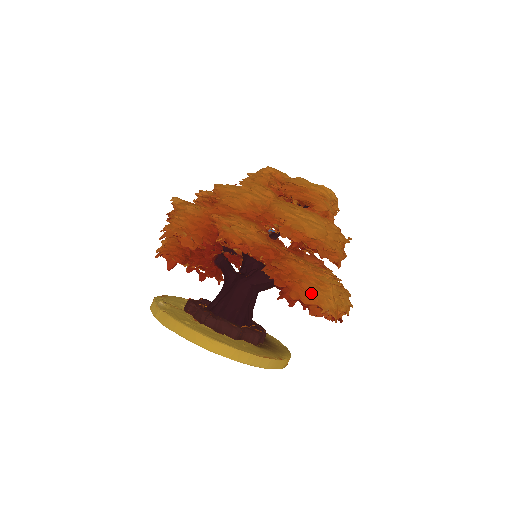
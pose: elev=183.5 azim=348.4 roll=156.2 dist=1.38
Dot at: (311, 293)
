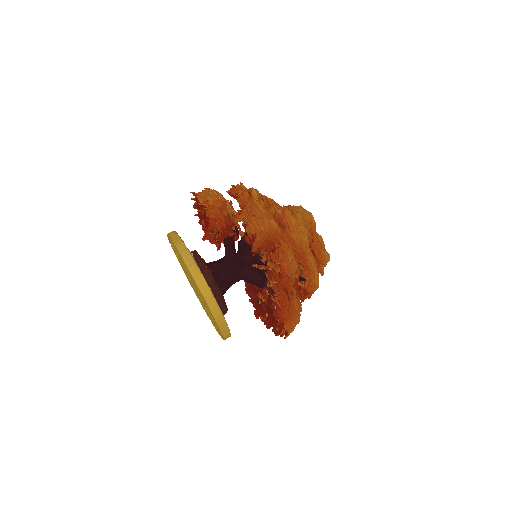
Dot at: (292, 324)
